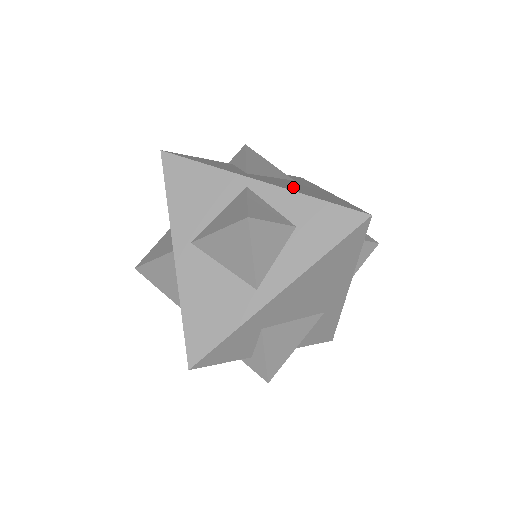
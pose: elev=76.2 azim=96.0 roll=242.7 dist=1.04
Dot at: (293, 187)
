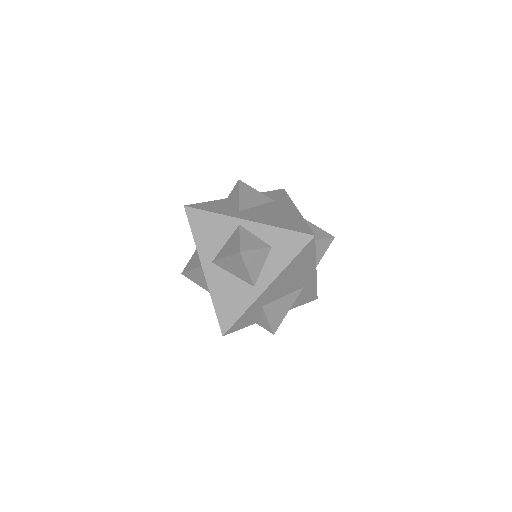
Dot at: (269, 217)
